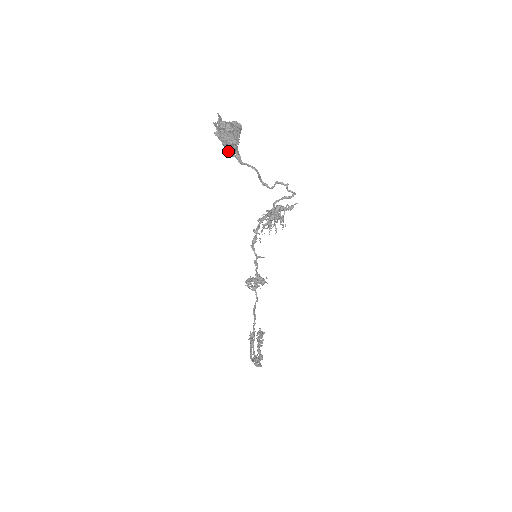
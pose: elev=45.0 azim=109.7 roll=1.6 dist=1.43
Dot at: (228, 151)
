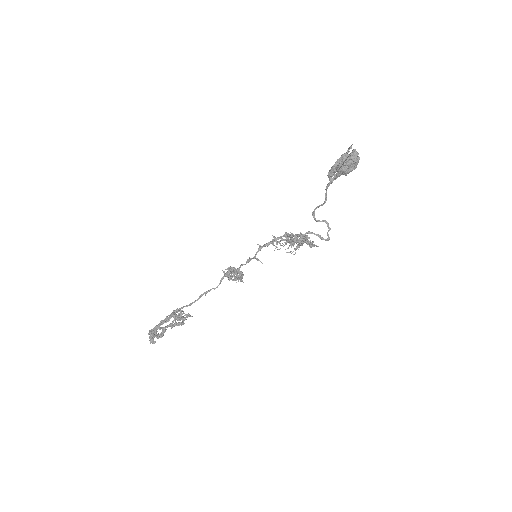
Dot at: (333, 171)
